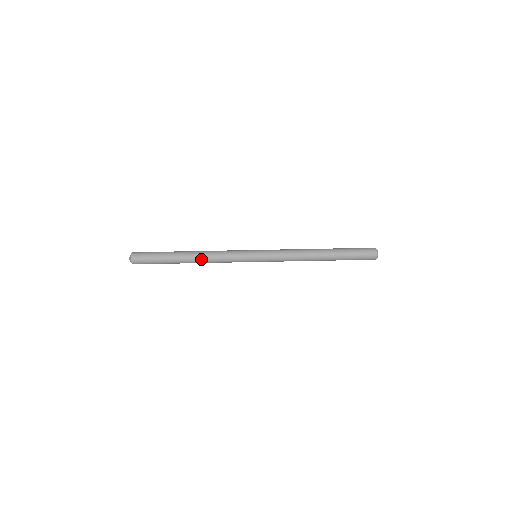
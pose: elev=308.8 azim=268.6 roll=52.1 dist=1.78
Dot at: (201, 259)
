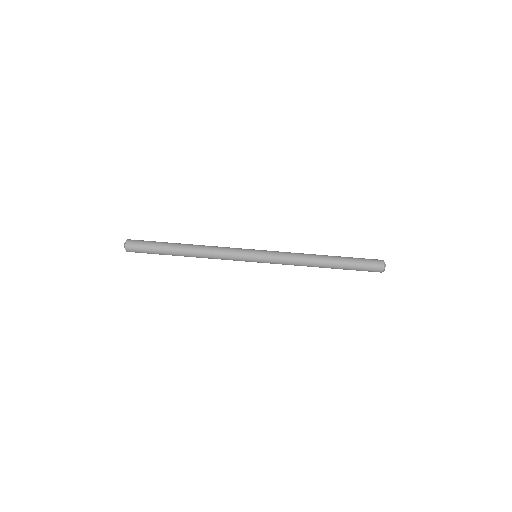
Dot at: (198, 254)
